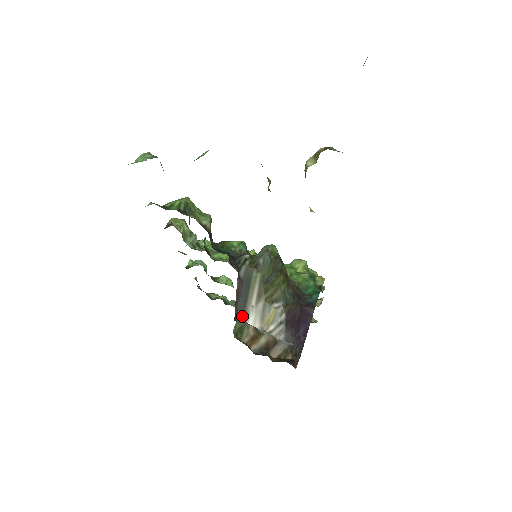
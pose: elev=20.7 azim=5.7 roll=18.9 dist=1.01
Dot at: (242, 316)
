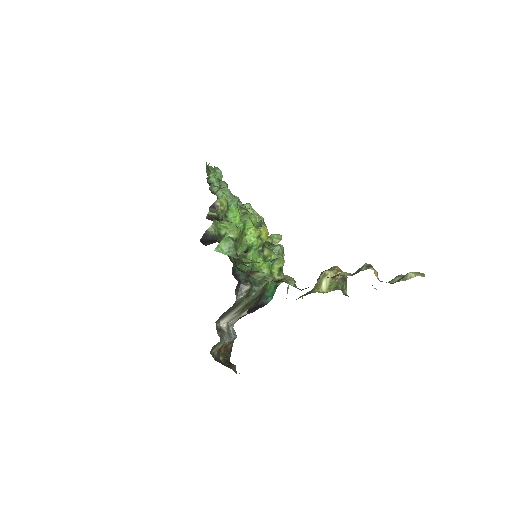
Dot at: occluded
